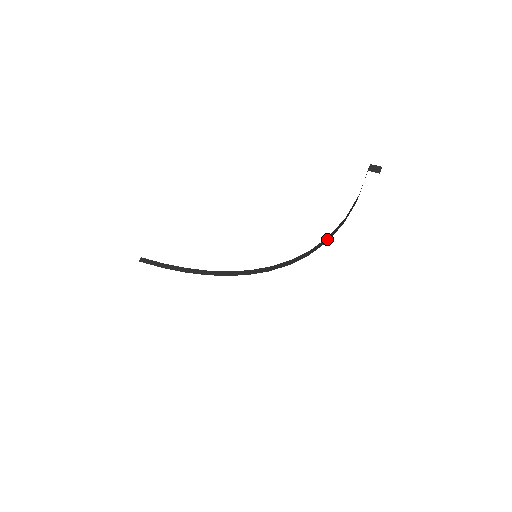
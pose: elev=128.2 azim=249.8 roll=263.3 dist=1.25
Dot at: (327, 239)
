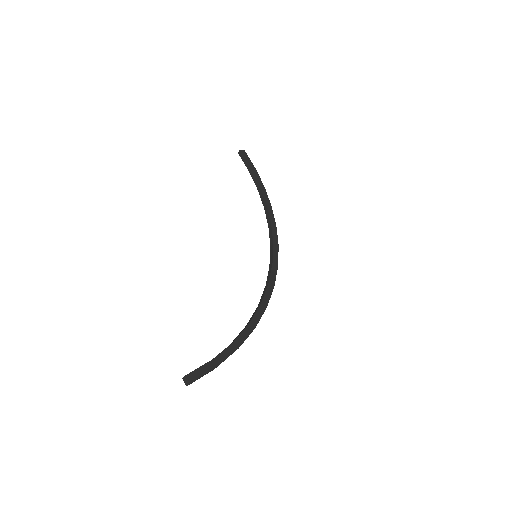
Dot at: (248, 323)
